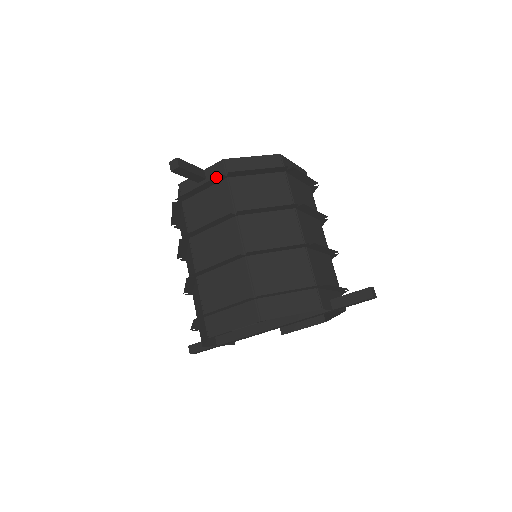
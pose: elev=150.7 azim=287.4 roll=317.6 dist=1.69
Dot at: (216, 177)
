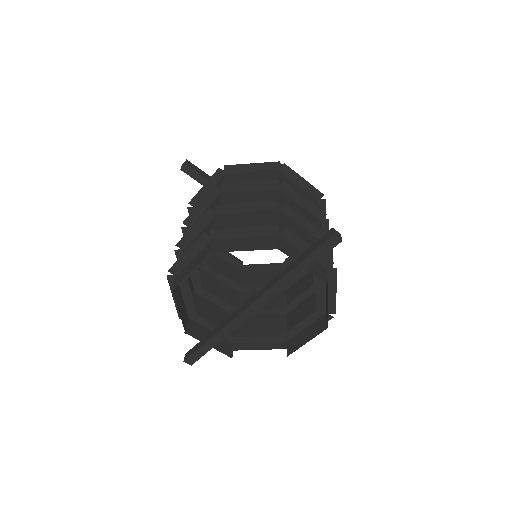
Dot at: (215, 172)
